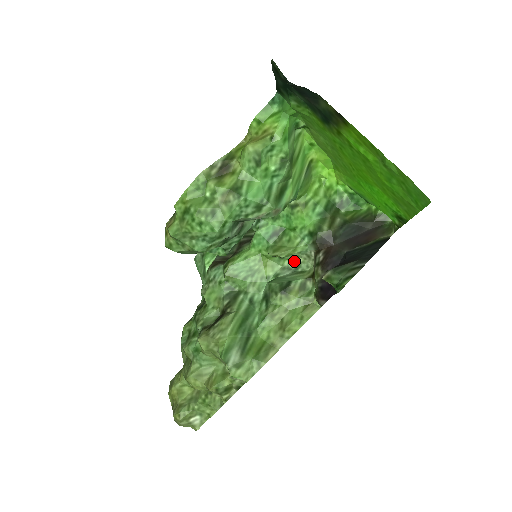
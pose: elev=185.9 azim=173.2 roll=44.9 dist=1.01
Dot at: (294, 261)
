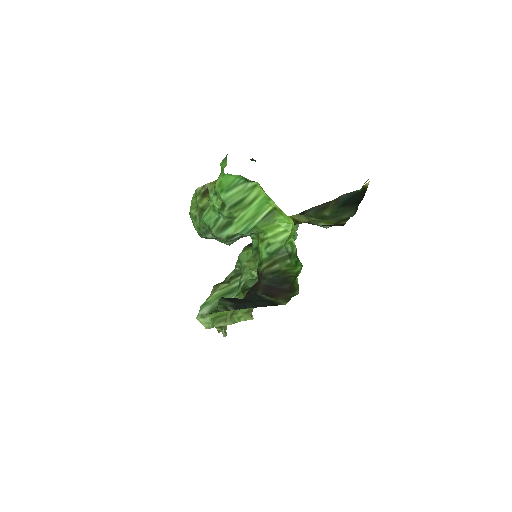
Dot at: occluded
